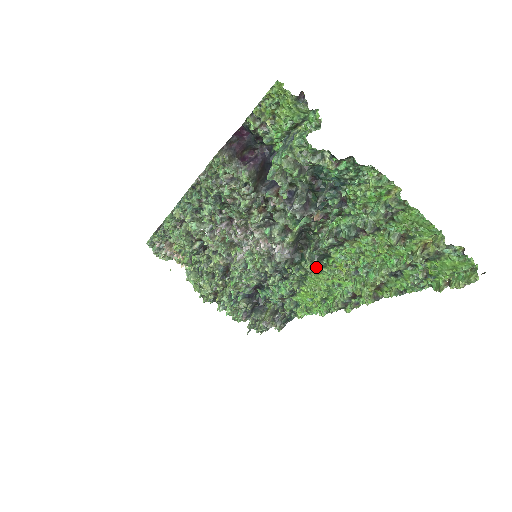
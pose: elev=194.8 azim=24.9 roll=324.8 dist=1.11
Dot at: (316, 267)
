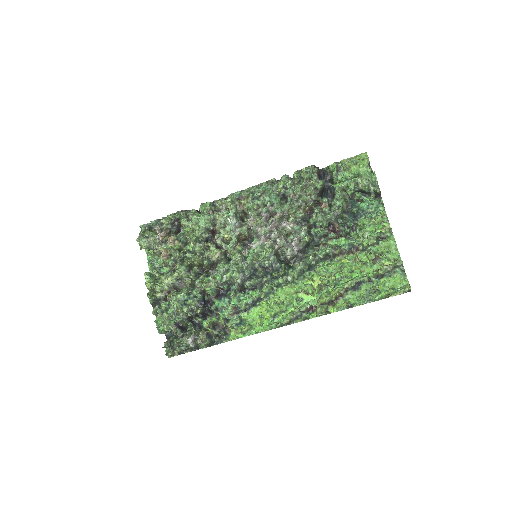
Dot at: (297, 277)
